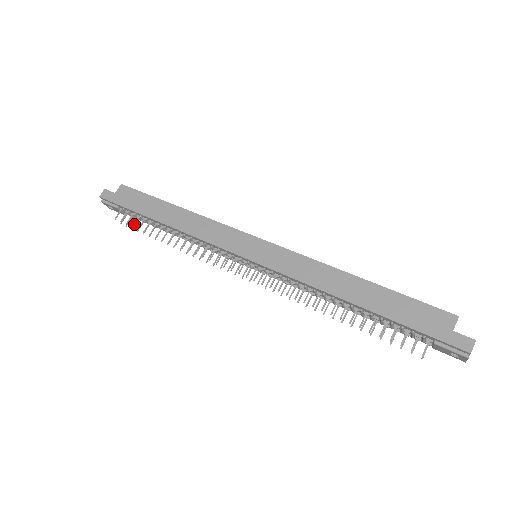
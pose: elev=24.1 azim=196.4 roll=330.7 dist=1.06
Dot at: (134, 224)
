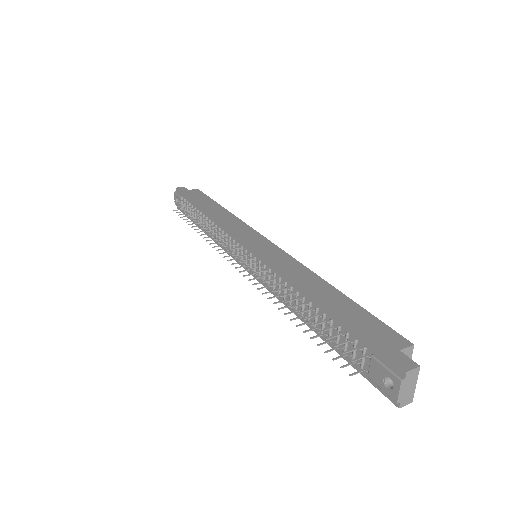
Dot at: (183, 214)
